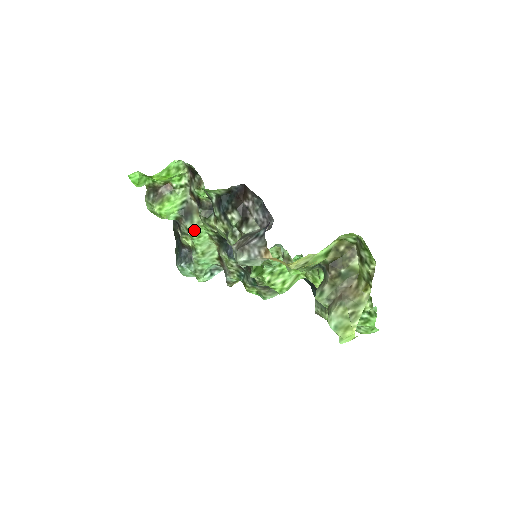
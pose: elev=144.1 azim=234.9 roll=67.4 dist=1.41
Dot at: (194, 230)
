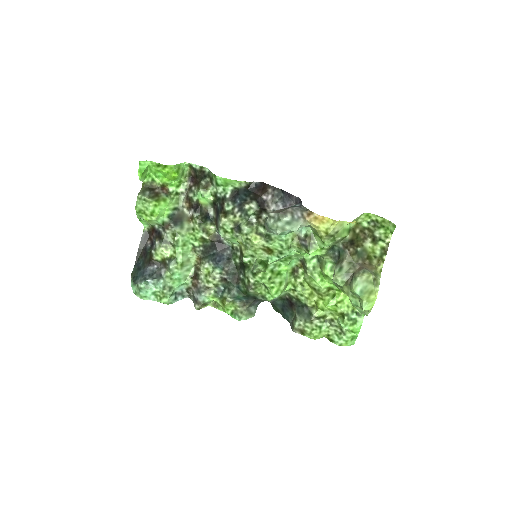
Dot at: (182, 236)
